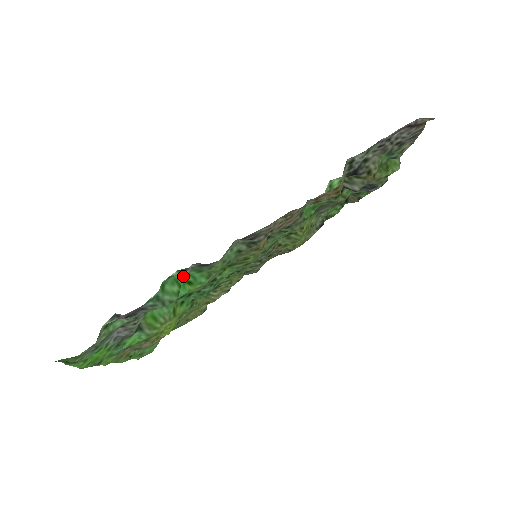
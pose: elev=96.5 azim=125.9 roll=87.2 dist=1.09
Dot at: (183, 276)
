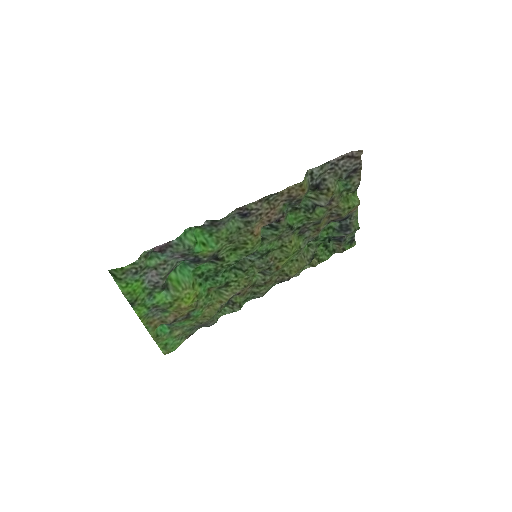
Dot at: (200, 238)
